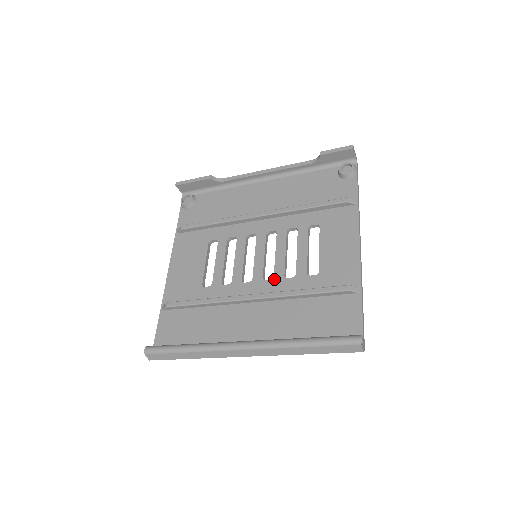
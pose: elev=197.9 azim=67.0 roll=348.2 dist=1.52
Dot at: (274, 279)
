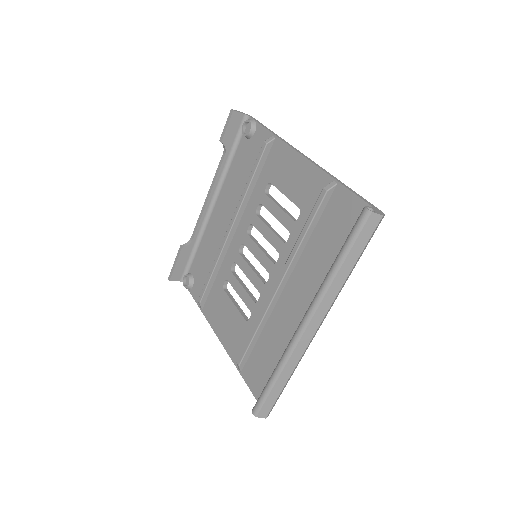
Dot at: (280, 254)
